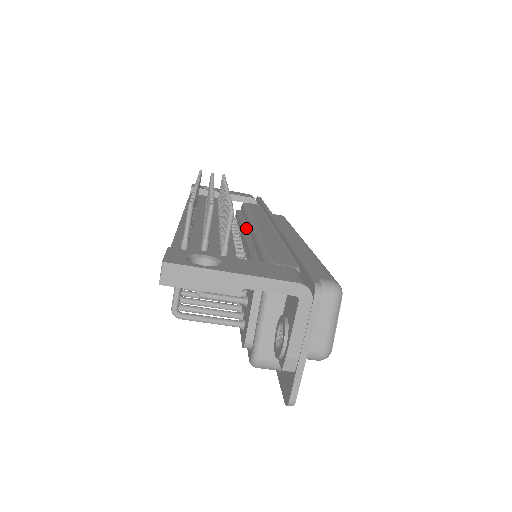
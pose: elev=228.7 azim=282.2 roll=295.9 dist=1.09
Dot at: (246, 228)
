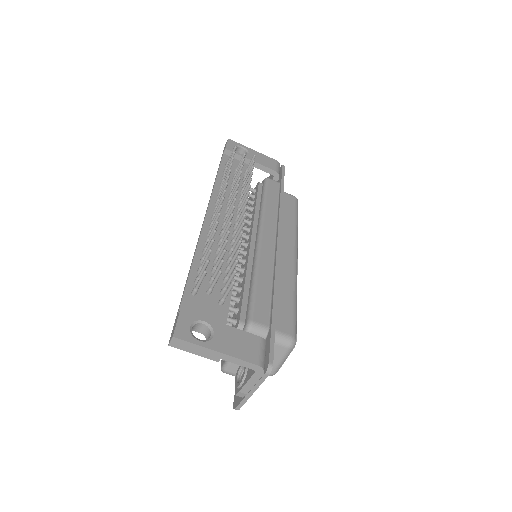
Dot at: (255, 229)
